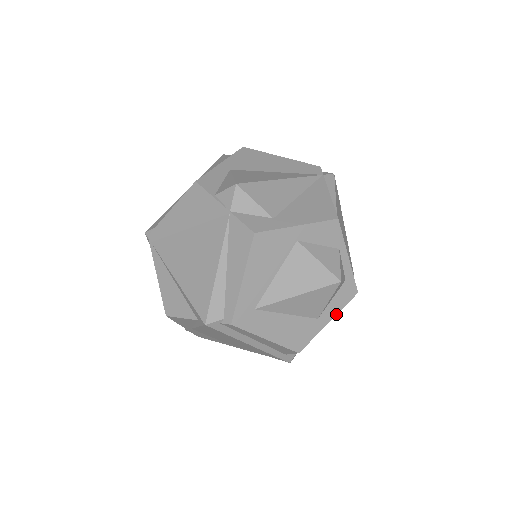
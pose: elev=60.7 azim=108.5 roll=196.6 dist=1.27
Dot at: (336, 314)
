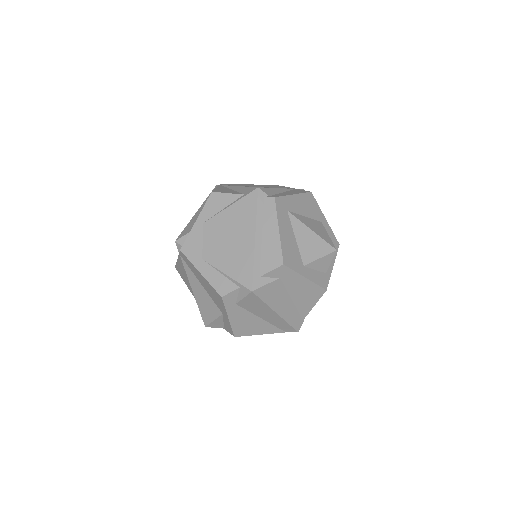
Dot at: (312, 281)
